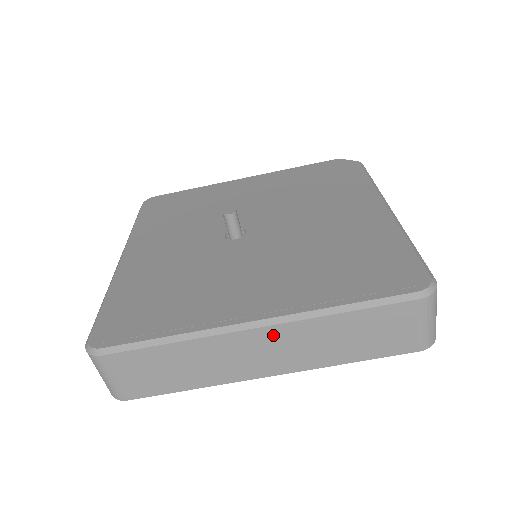
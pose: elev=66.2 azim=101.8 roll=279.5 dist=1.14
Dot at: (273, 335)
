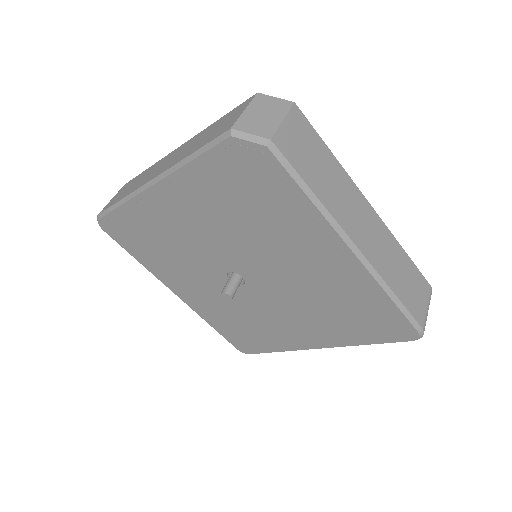
Dot at: occluded
